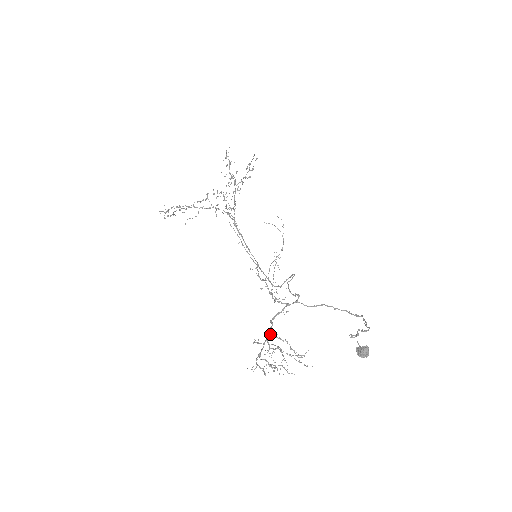
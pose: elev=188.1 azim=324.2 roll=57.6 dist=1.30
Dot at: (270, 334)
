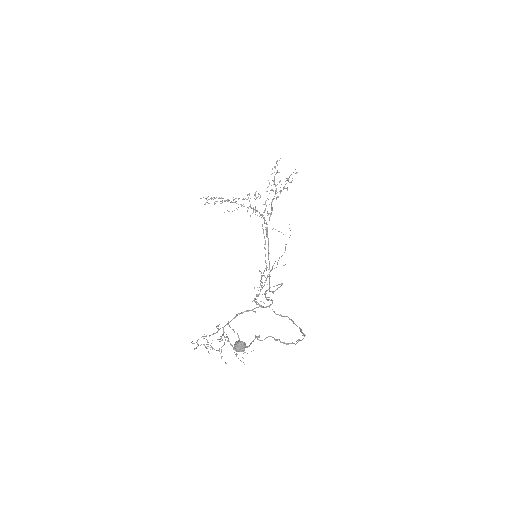
Dot at: (228, 323)
